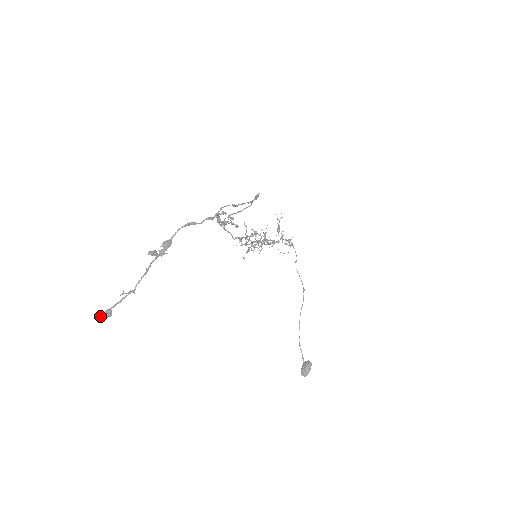
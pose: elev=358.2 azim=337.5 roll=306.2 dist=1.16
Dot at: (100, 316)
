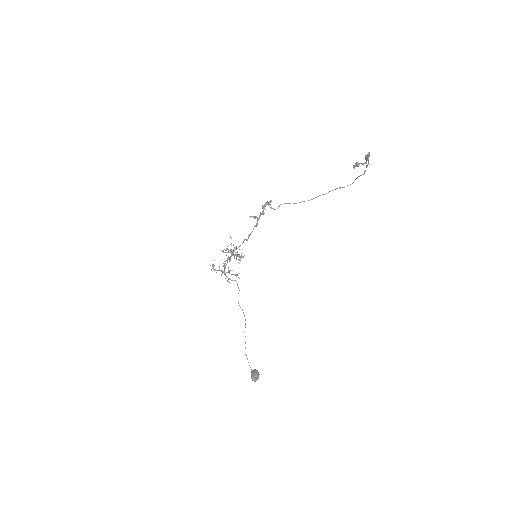
Dot at: (357, 162)
